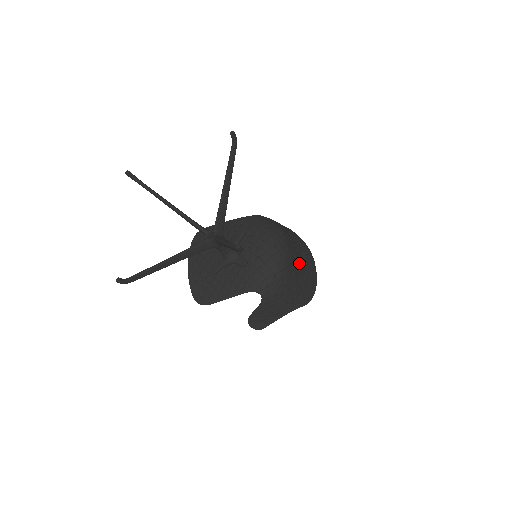
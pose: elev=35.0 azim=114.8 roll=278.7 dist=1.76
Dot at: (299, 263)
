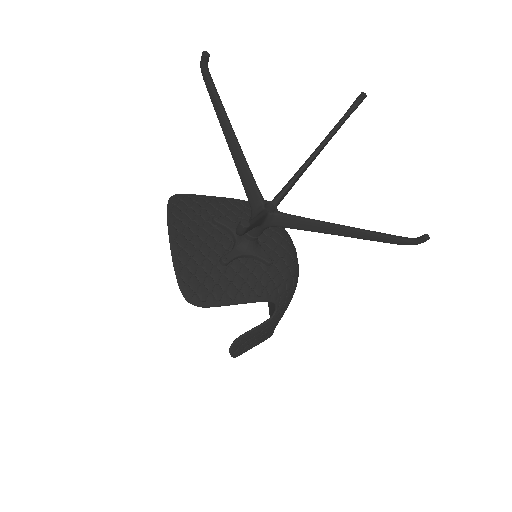
Dot at: occluded
